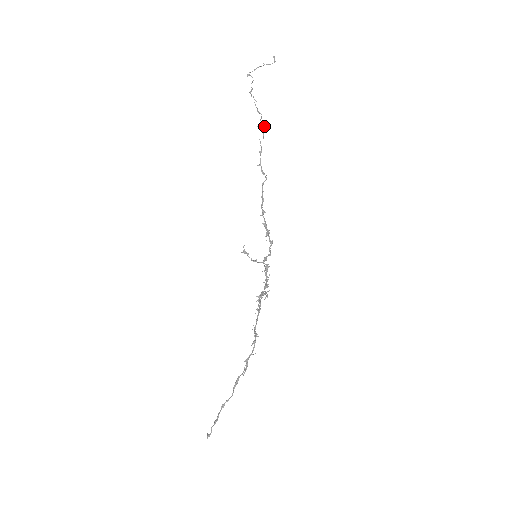
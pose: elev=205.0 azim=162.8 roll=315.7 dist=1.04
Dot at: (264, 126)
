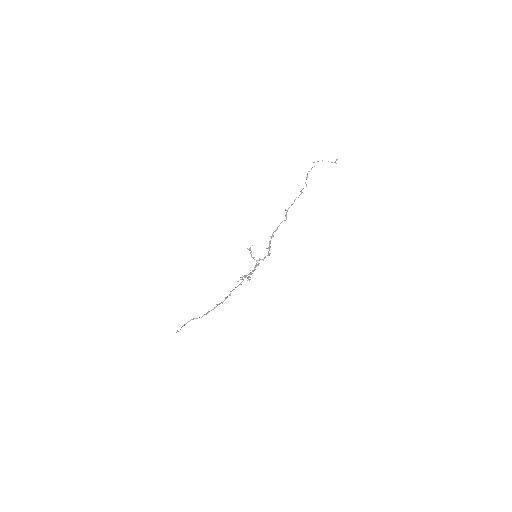
Dot at: occluded
